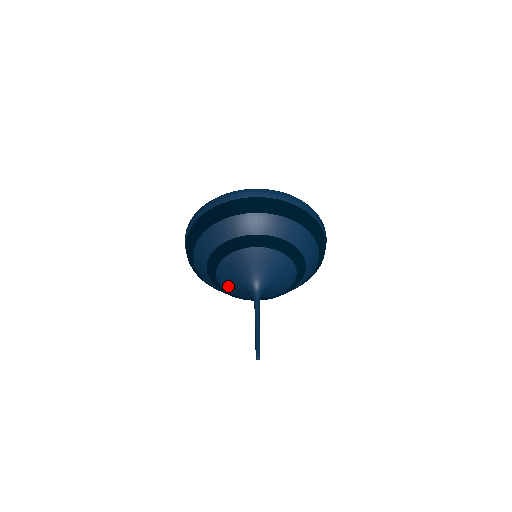
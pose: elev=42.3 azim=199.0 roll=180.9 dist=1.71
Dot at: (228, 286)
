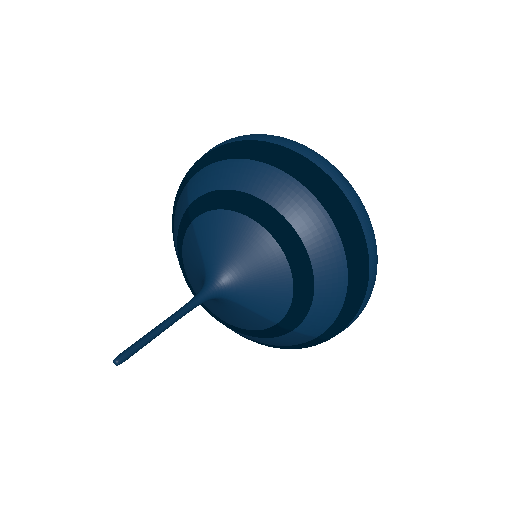
Dot at: occluded
